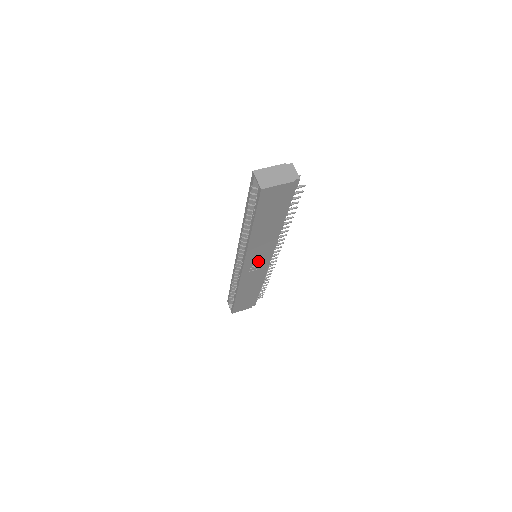
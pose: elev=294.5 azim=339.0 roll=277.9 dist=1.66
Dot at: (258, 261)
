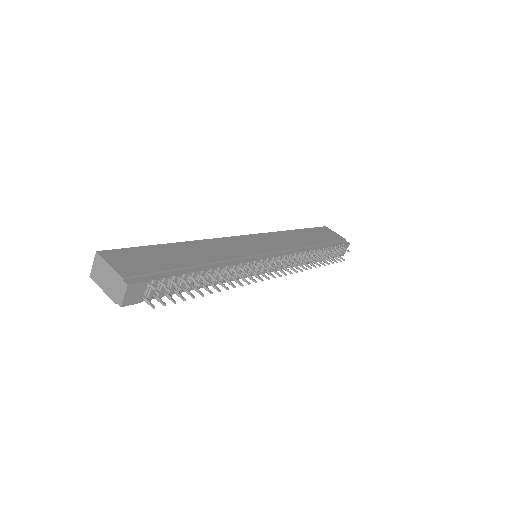
Dot at: occluded
